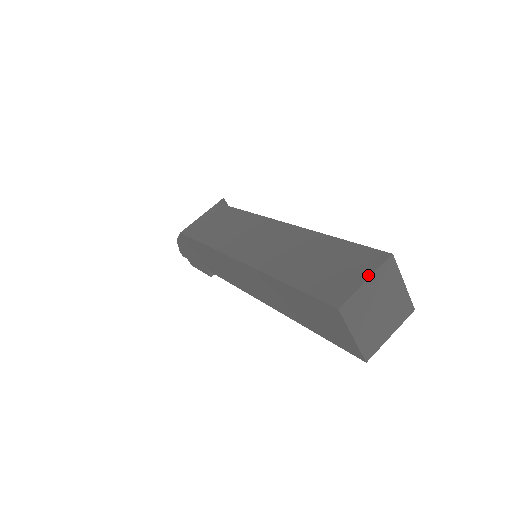
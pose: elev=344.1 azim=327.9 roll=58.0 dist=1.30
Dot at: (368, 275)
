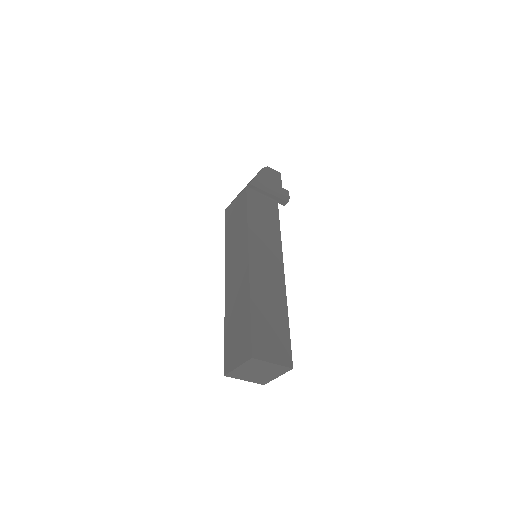
Dot at: (239, 364)
